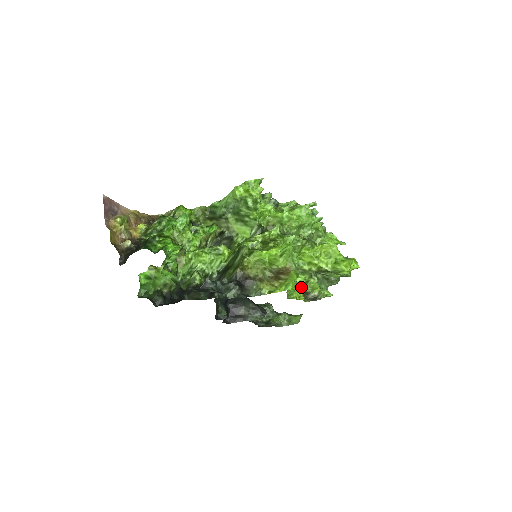
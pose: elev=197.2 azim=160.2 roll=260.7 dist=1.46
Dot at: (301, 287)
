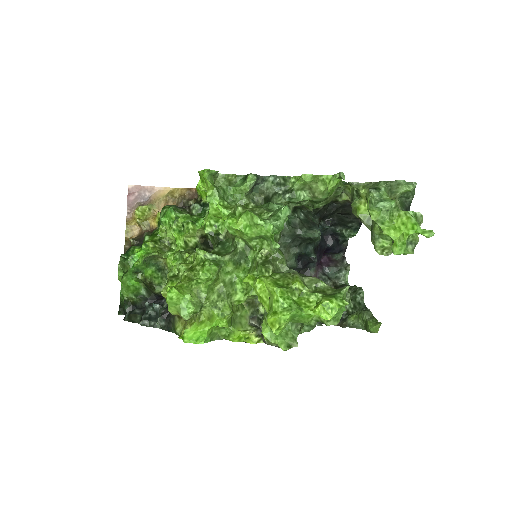
Dot at: (262, 322)
